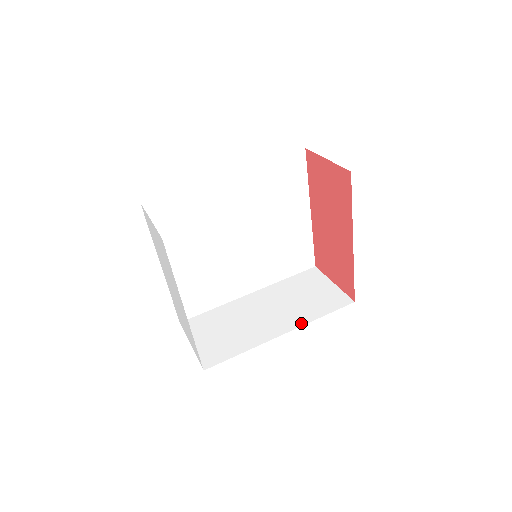
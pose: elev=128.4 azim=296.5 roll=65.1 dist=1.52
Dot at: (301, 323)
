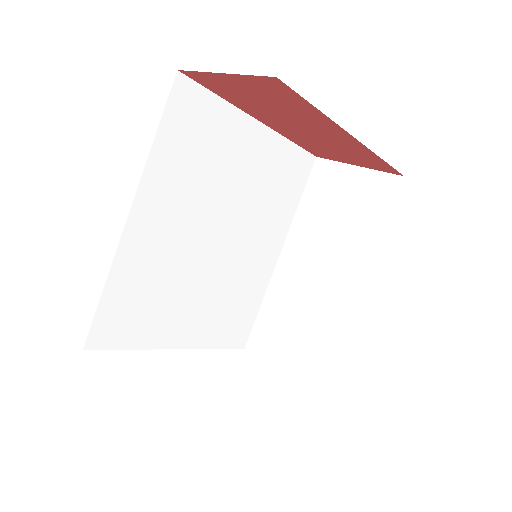
Dot at: (366, 259)
